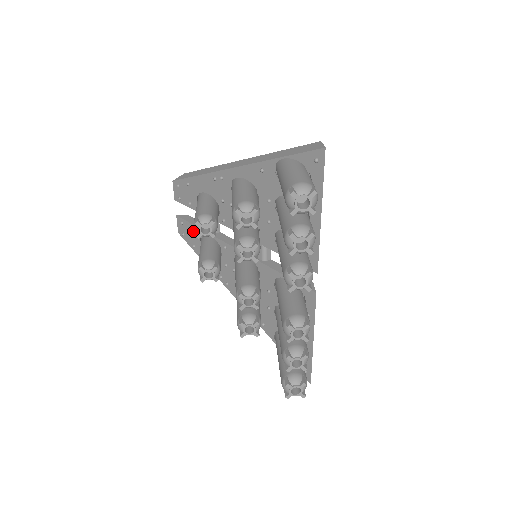
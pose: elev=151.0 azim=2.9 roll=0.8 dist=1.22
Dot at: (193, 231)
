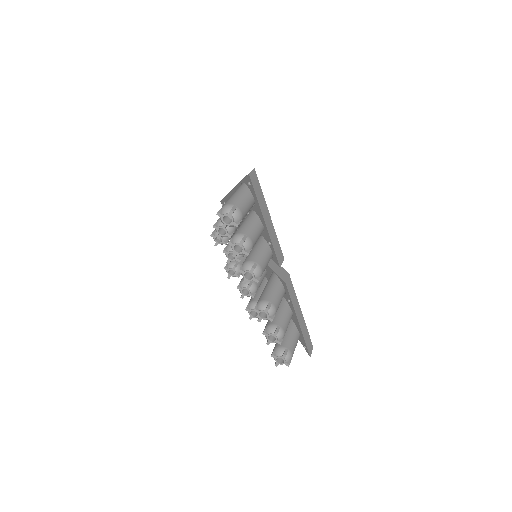
Dot at: occluded
